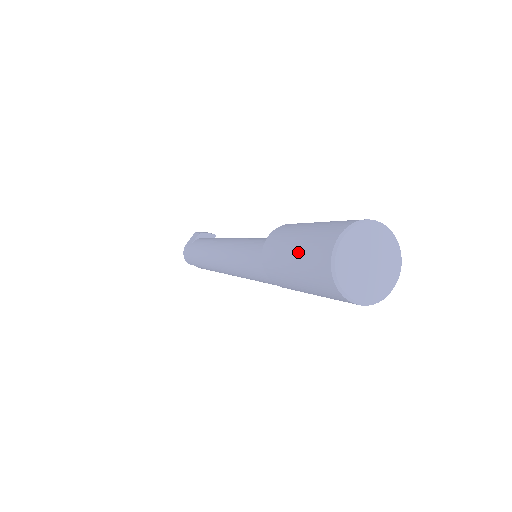
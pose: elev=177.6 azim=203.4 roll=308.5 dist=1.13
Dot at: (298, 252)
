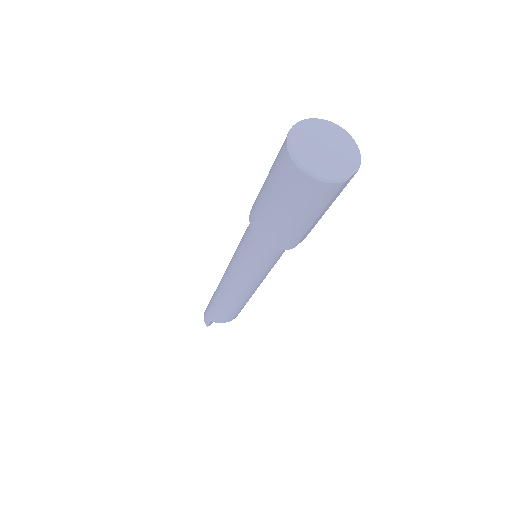
Dot at: (270, 170)
